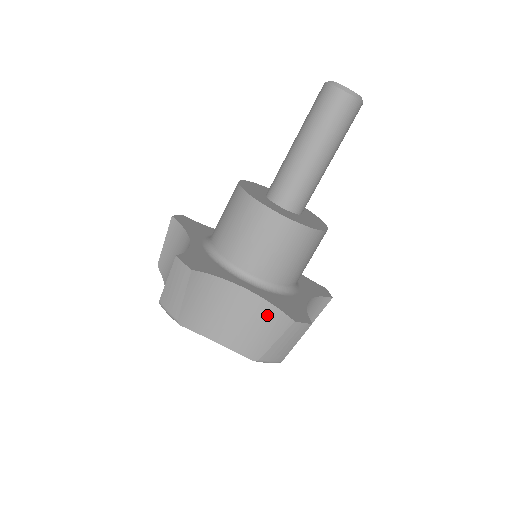
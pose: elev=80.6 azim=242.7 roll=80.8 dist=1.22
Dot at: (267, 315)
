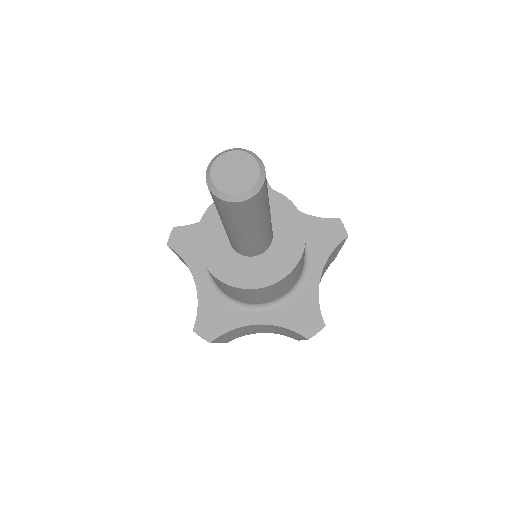
Dot at: (286, 330)
